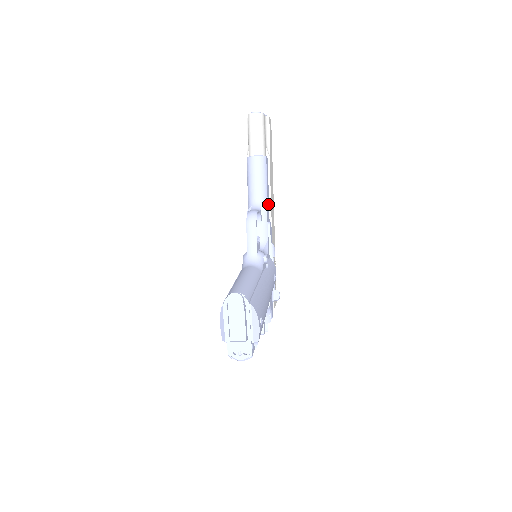
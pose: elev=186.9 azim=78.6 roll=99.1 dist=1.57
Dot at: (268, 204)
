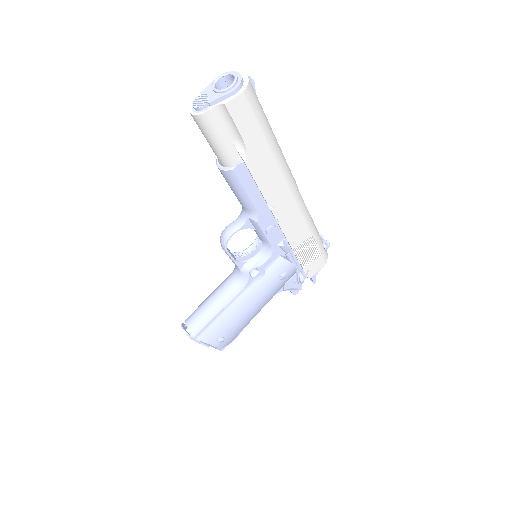
Dot at: (264, 209)
